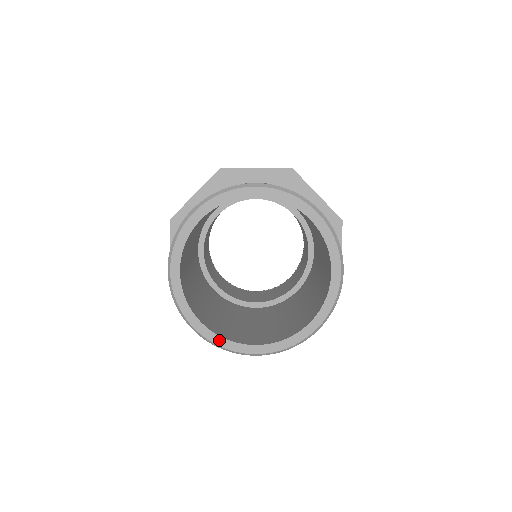
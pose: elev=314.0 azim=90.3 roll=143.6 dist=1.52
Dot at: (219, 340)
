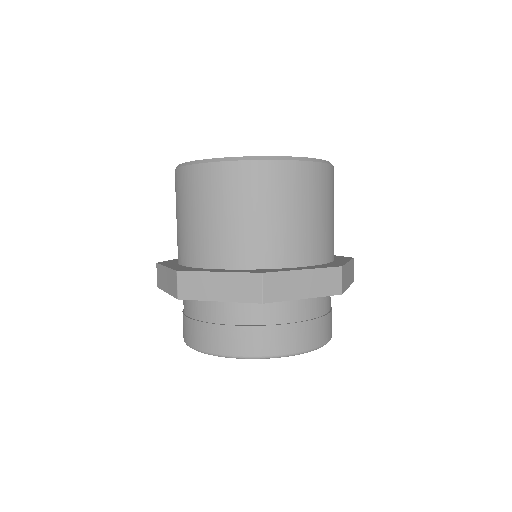
Dot at: occluded
